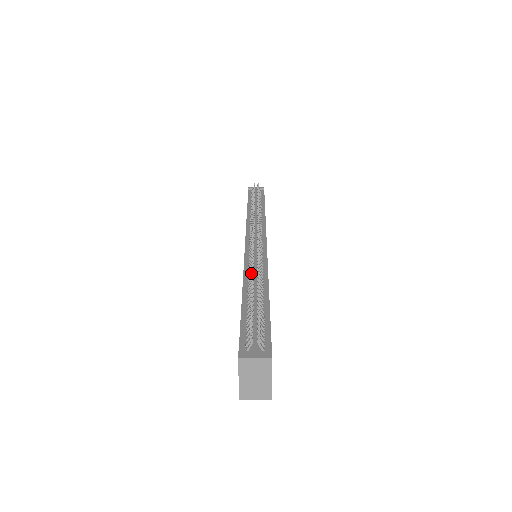
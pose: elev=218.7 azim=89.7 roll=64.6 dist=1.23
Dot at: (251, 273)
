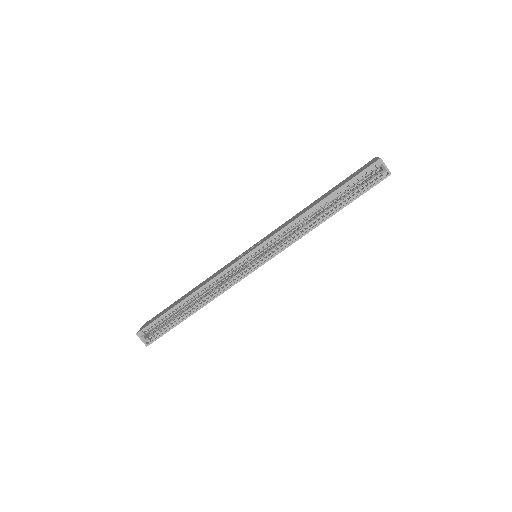
Dot at: occluded
